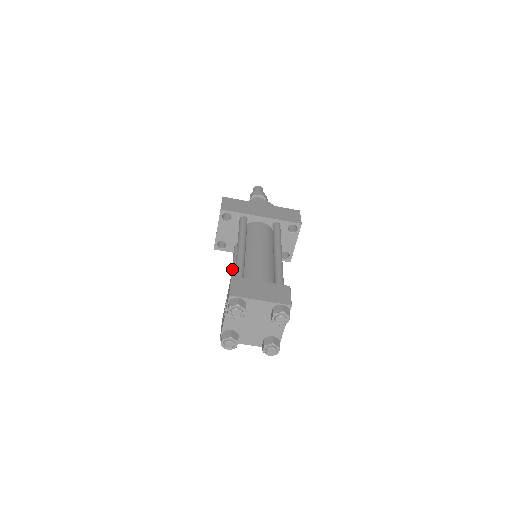
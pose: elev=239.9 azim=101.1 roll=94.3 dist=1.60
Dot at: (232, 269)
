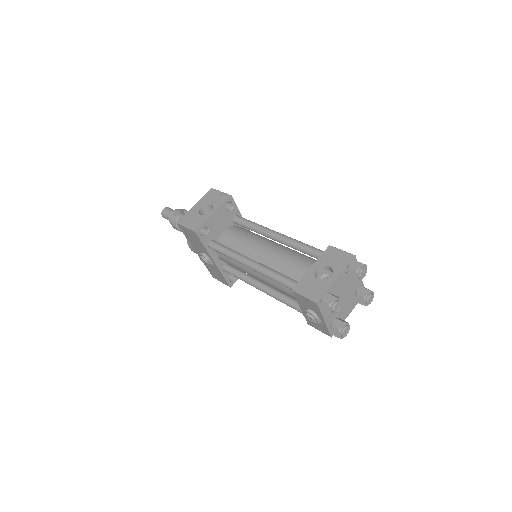
Dot at: (243, 255)
